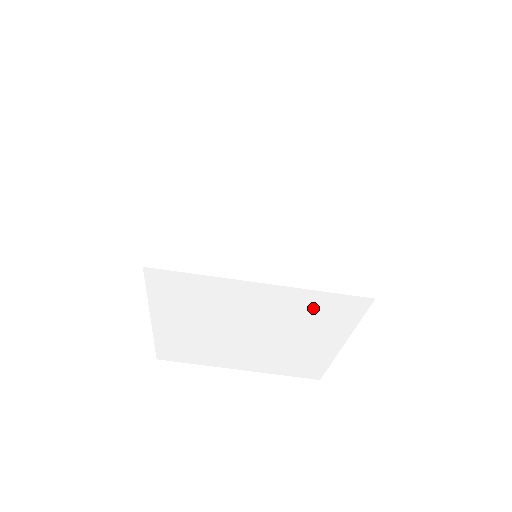
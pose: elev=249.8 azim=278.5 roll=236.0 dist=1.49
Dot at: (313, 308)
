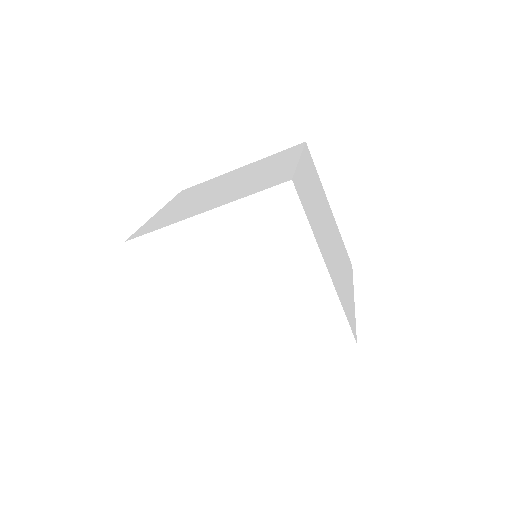
Dot at: occluded
